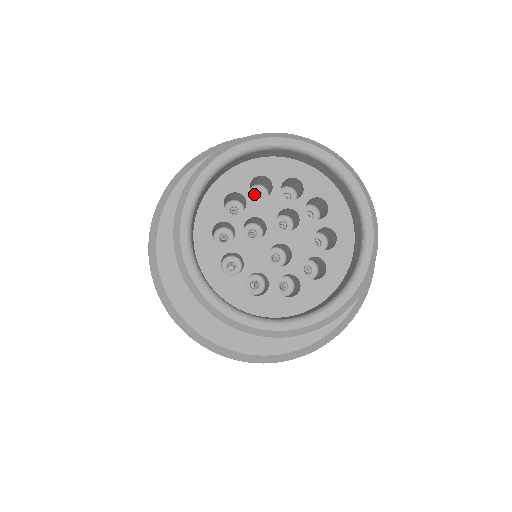
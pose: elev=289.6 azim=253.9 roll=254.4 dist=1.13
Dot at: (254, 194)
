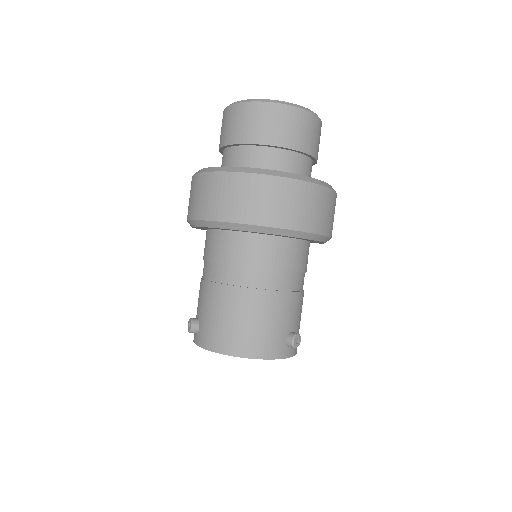
Dot at: occluded
